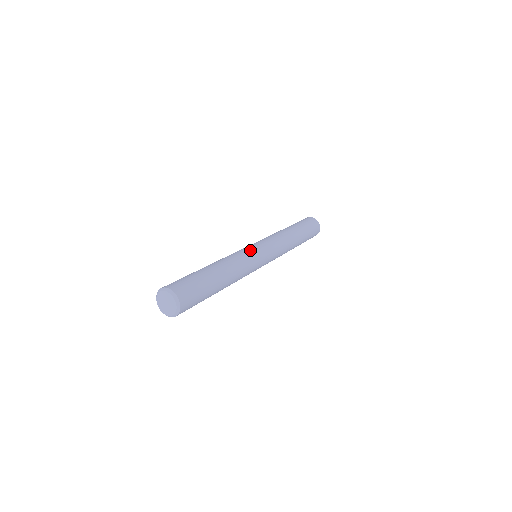
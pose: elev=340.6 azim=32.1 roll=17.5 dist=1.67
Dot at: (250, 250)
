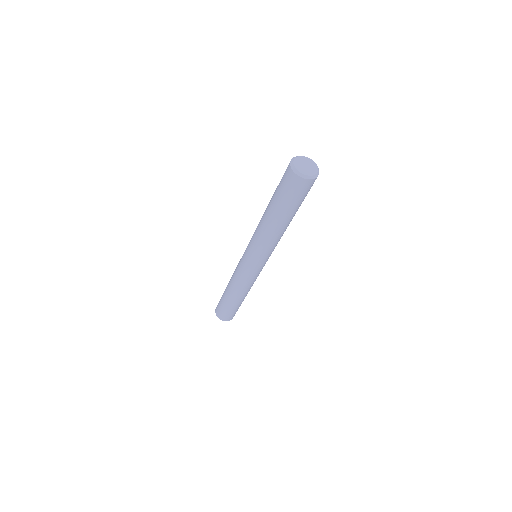
Dot at: occluded
